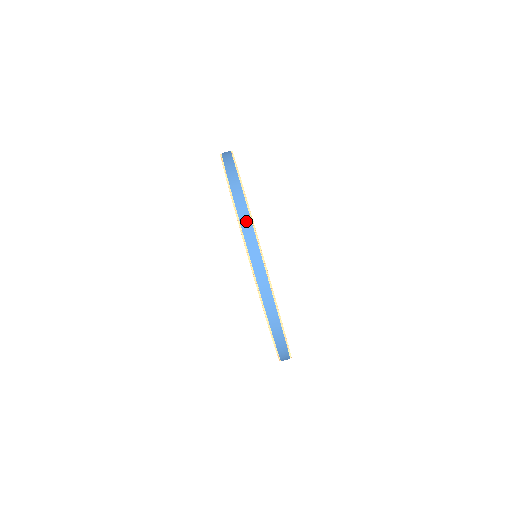
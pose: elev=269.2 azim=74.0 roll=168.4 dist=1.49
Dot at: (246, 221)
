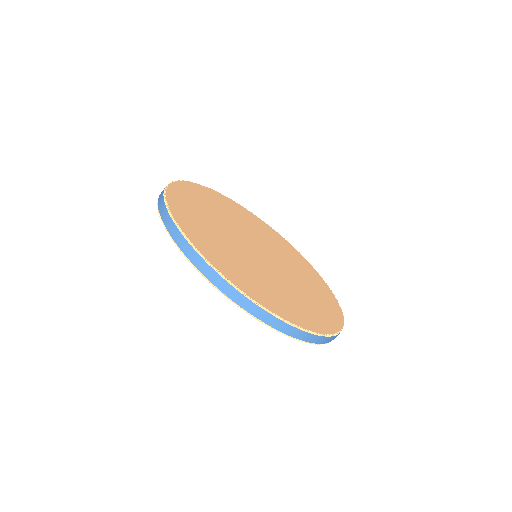
Dot at: (189, 250)
